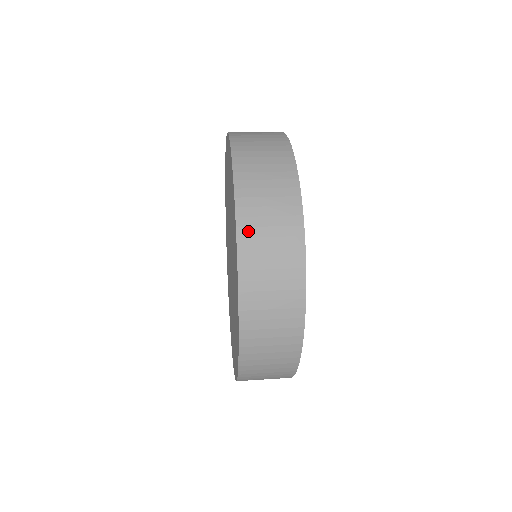
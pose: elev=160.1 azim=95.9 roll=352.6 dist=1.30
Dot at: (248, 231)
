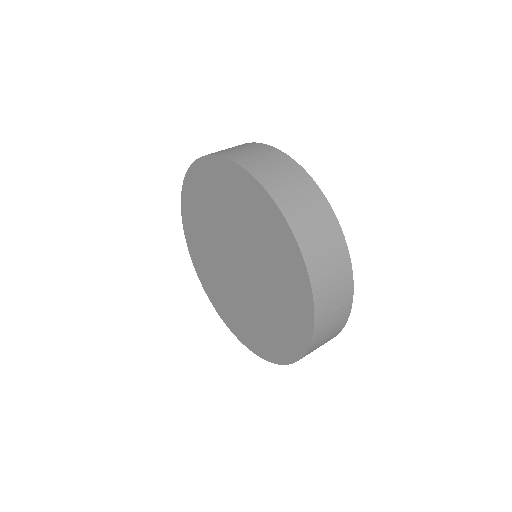
Dot at: (317, 339)
